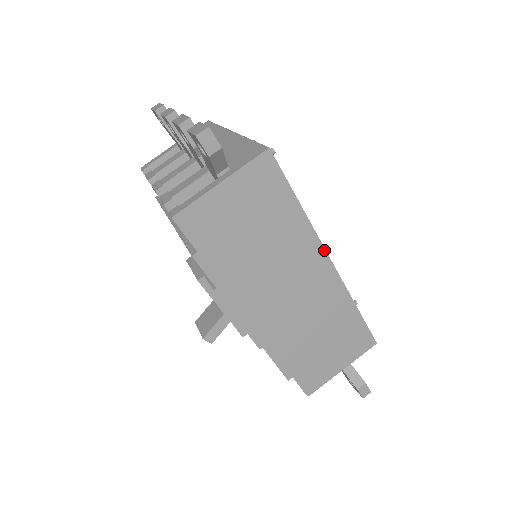
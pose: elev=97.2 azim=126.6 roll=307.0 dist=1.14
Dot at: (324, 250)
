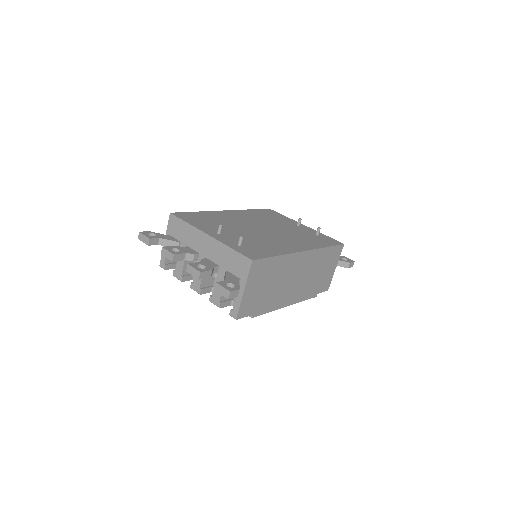
Dot at: (299, 253)
